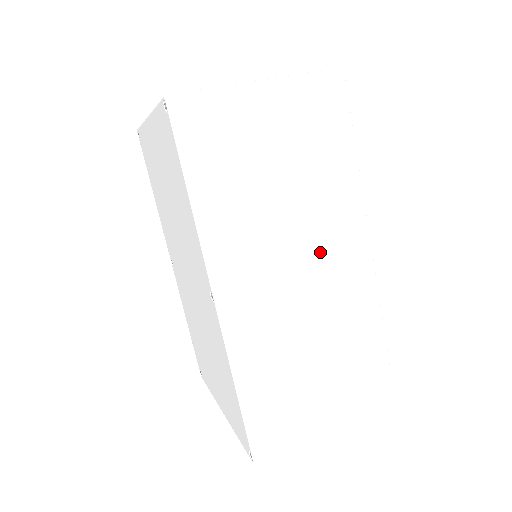
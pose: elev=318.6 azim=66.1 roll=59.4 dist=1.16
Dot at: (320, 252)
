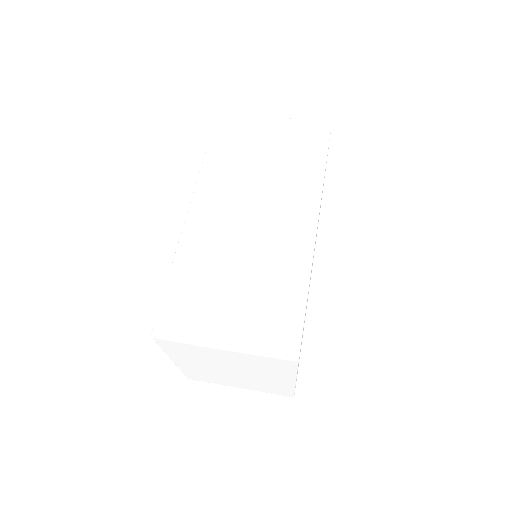
Dot at: (274, 210)
